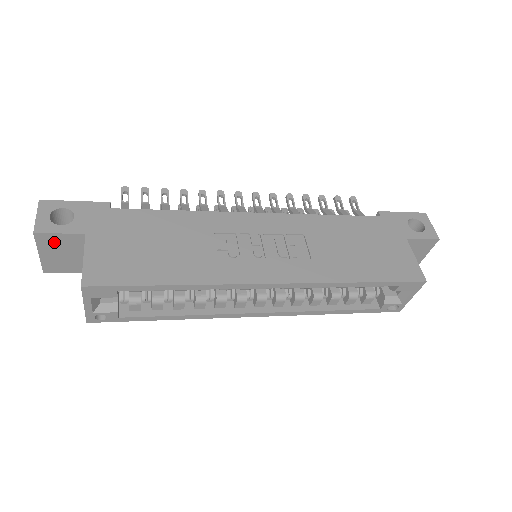
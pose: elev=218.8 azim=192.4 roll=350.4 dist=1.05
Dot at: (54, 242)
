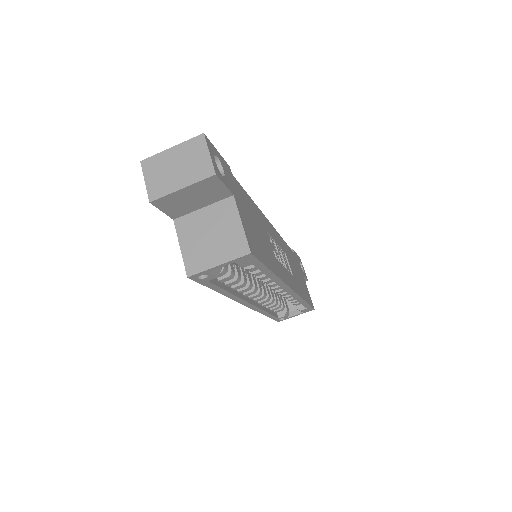
Dot at: (209, 188)
